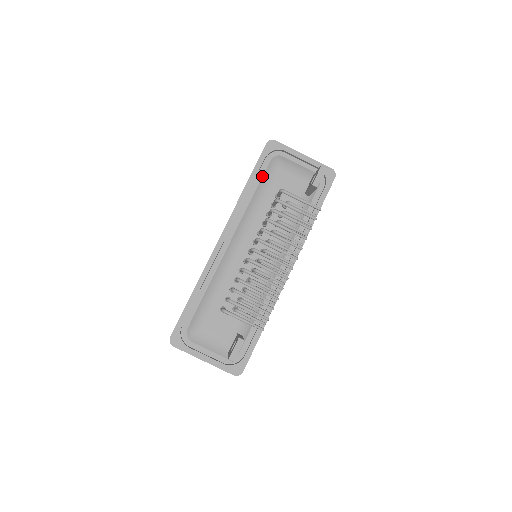
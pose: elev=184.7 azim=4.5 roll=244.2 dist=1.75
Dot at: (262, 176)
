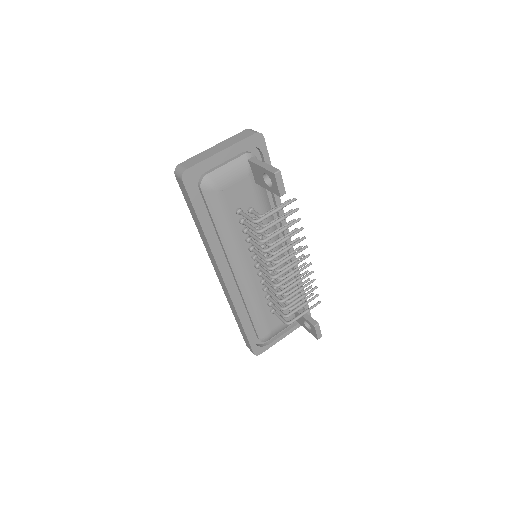
Dot at: (205, 206)
